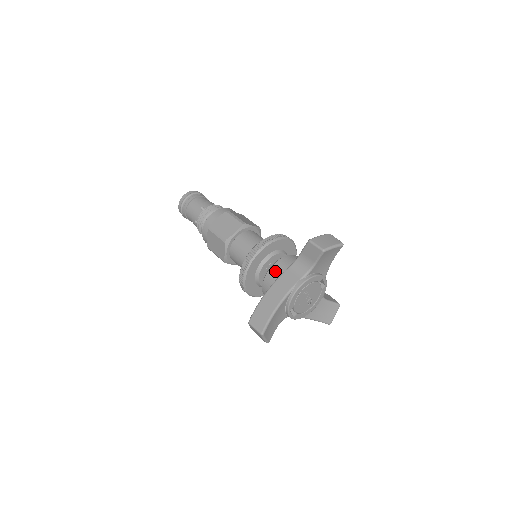
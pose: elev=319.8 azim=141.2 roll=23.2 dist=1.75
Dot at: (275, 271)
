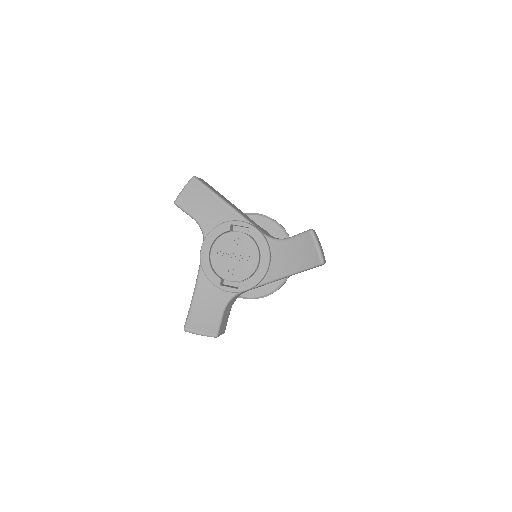
Dot at: occluded
